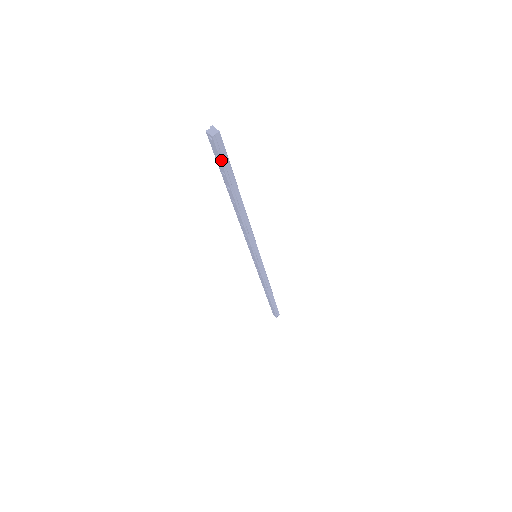
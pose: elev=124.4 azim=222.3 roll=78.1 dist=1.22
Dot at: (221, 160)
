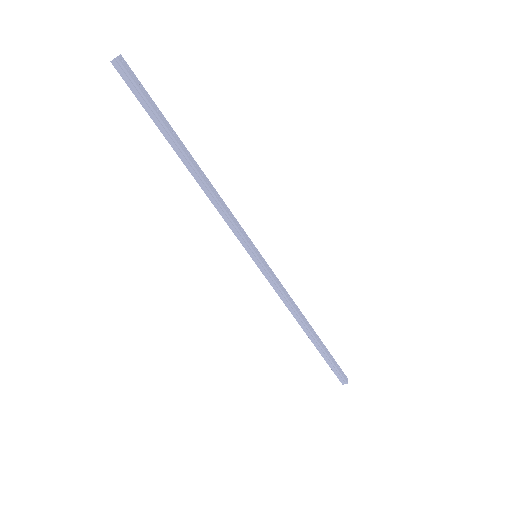
Dot at: (134, 94)
